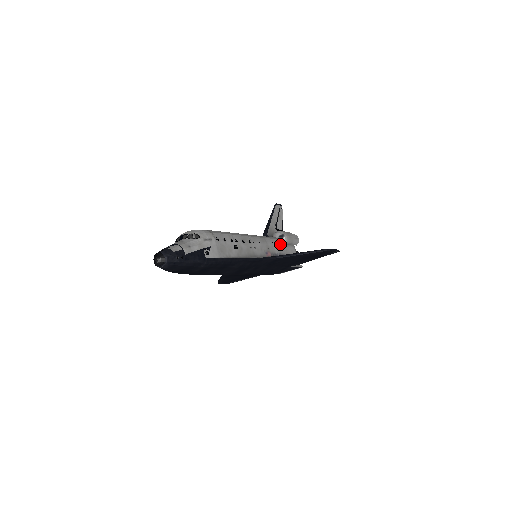
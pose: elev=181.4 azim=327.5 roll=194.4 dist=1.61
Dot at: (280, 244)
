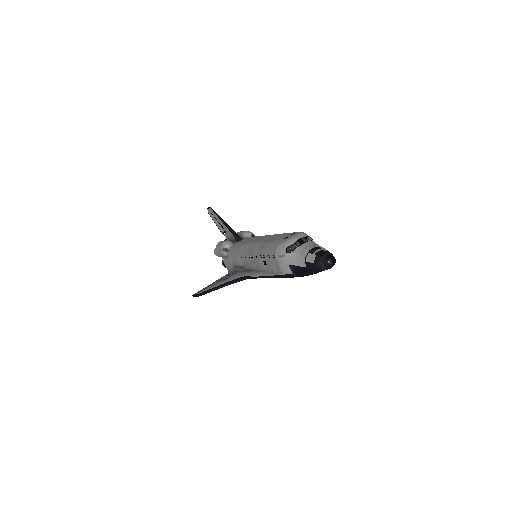
Dot at: occluded
